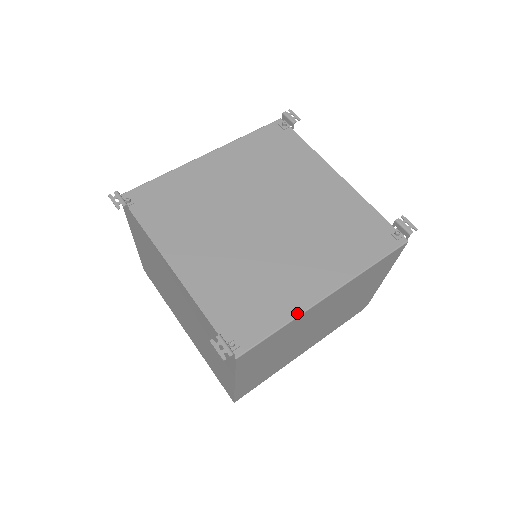
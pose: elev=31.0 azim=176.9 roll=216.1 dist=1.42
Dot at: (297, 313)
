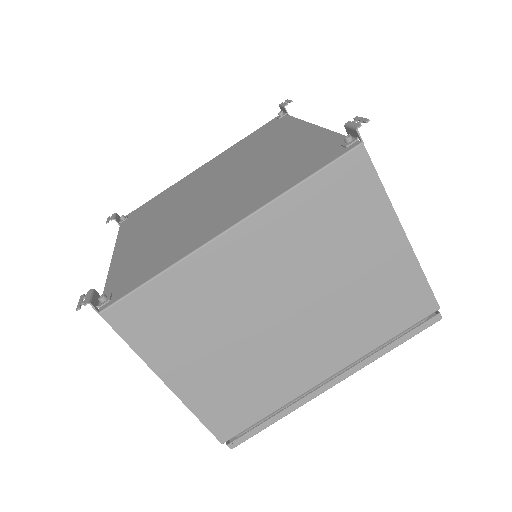
Dot at: (182, 256)
